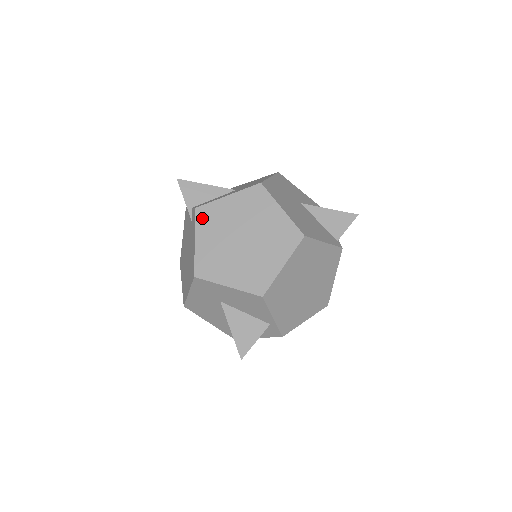
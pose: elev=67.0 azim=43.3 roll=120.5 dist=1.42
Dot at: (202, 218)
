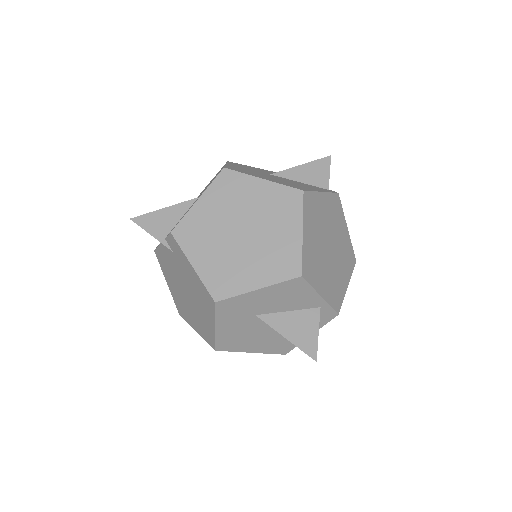
Dot at: (184, 238)
